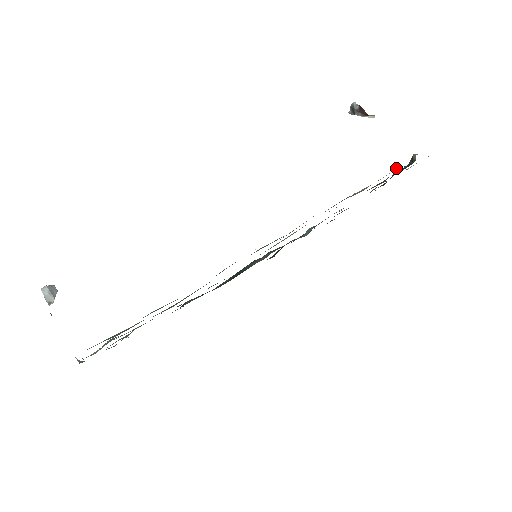
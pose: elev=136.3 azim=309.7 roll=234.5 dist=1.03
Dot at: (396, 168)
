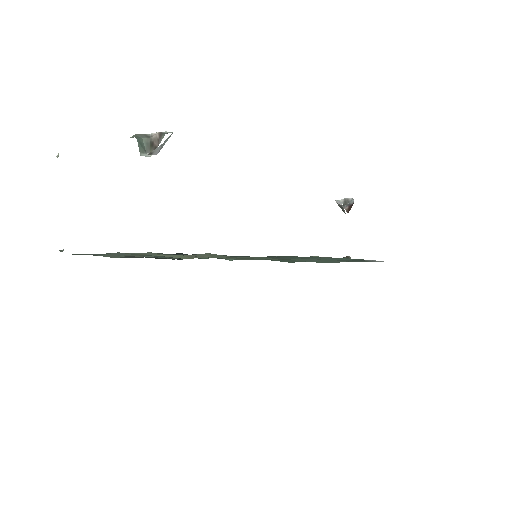
Dot at: occluded
